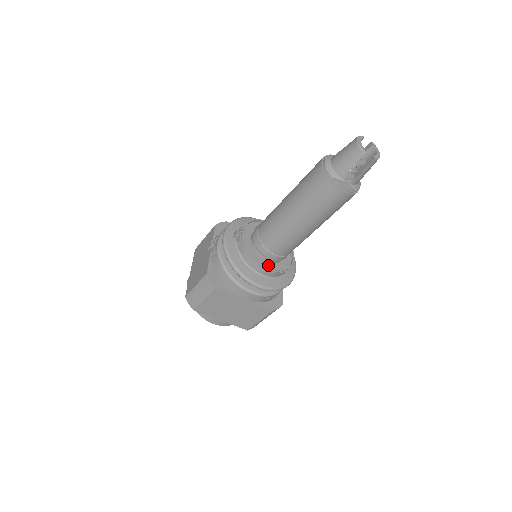
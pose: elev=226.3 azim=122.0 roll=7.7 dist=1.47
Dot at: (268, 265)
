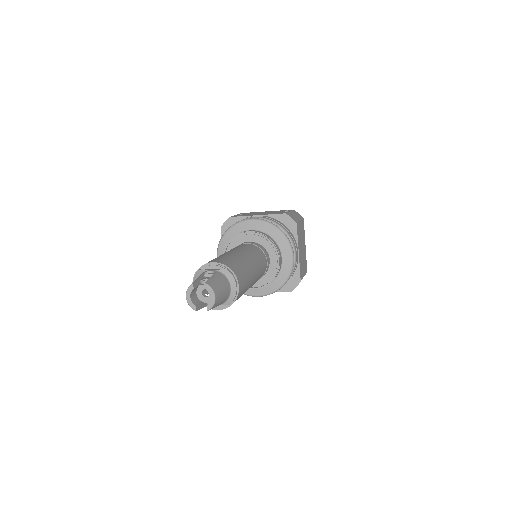
Dot at: occluded
